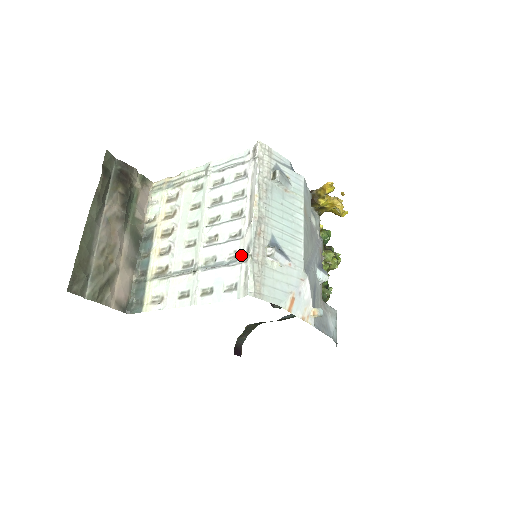
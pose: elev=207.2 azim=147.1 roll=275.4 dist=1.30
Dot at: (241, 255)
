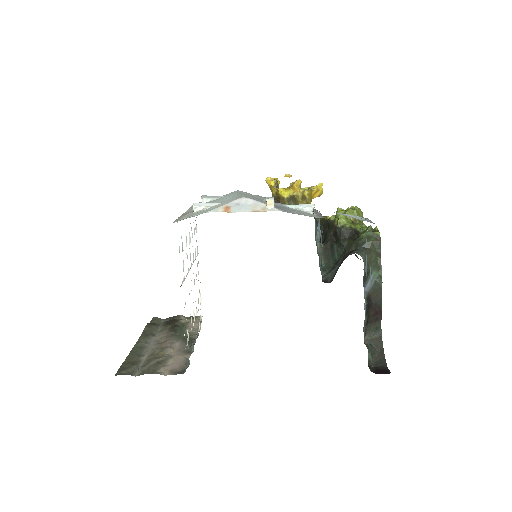
Dot at: occluded
